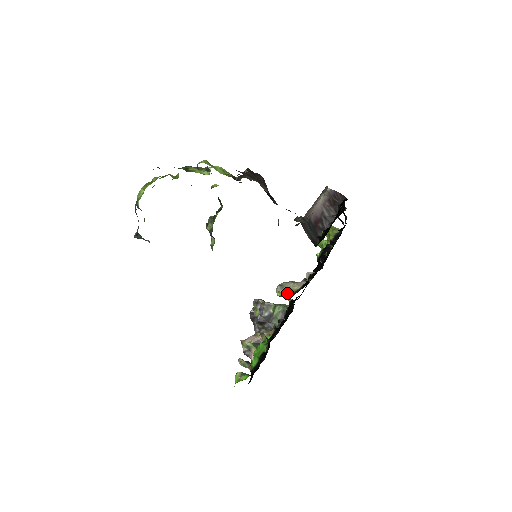
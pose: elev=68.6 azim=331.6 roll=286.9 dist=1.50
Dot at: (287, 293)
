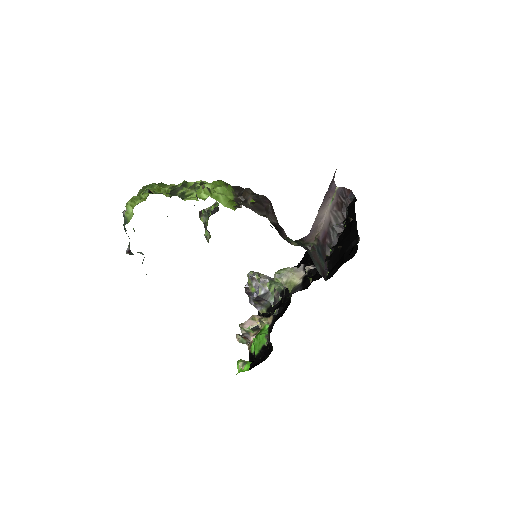
Dot at: (286, 284)
